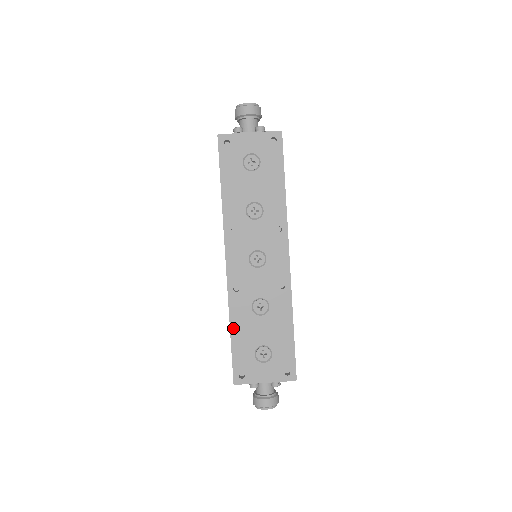
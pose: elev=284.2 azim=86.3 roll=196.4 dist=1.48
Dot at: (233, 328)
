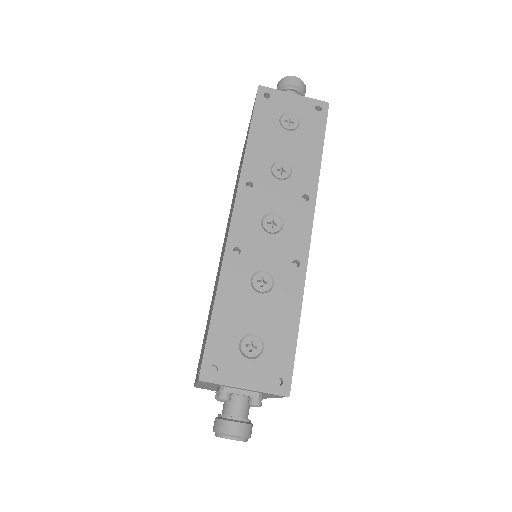
Dot at: (219, 299)
